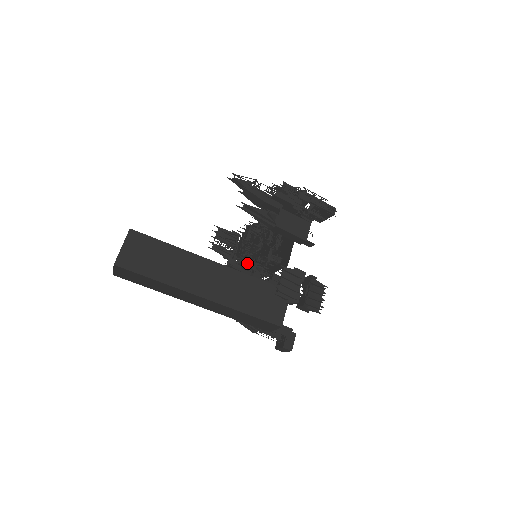
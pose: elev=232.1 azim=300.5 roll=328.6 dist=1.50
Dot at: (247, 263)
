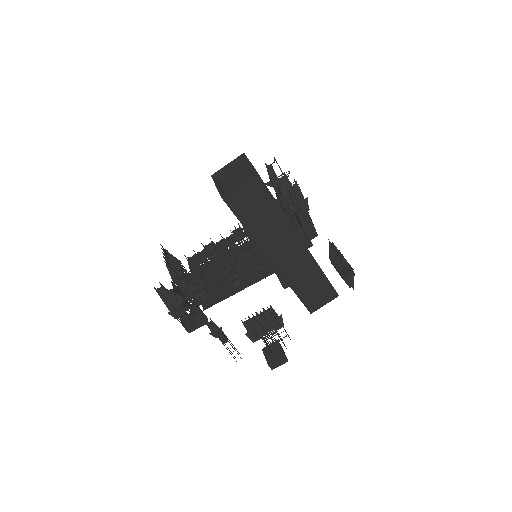
Dot at: occluded
